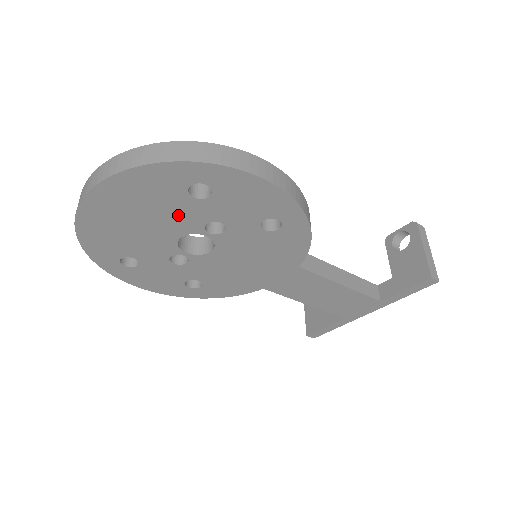
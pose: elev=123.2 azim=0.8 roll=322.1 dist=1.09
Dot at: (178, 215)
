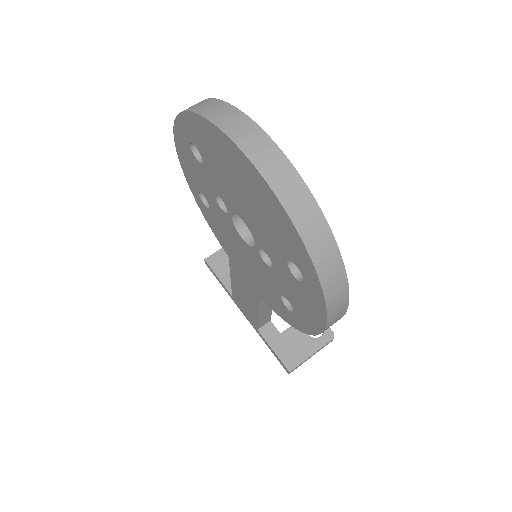
Dot at: (265, 235)
